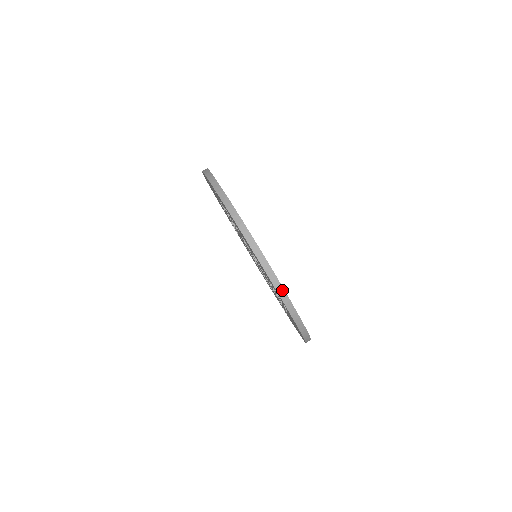
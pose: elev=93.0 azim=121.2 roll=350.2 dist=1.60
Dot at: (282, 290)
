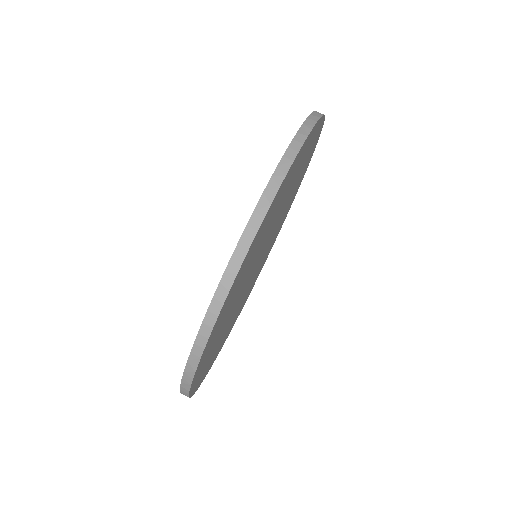
Dot at: (252, 235)
